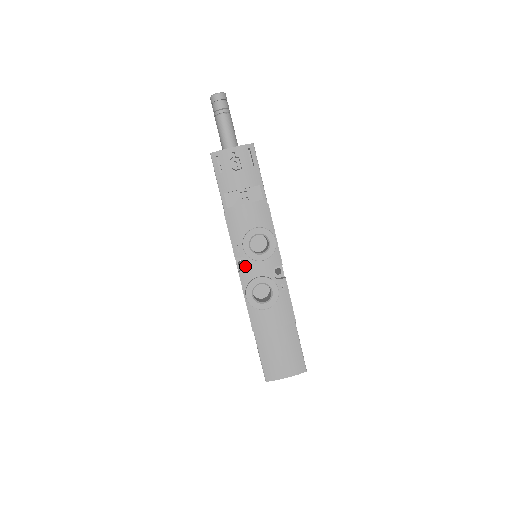
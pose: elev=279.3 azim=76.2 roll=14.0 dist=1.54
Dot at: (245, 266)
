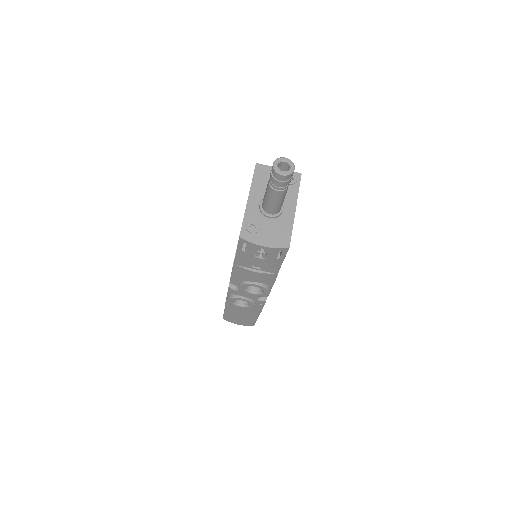
Dot at: occluded
